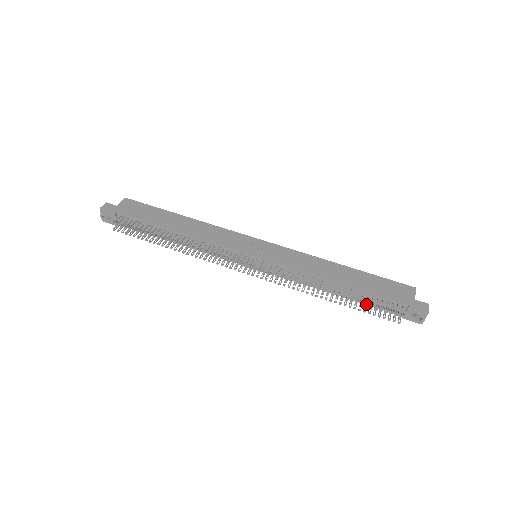
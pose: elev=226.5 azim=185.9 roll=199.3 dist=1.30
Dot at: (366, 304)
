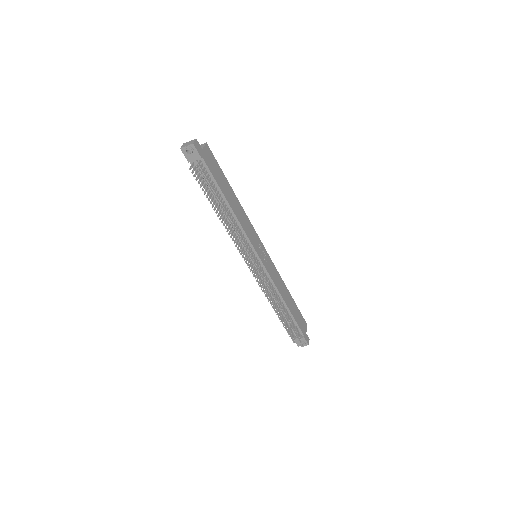
Dot at: (291, 326)
